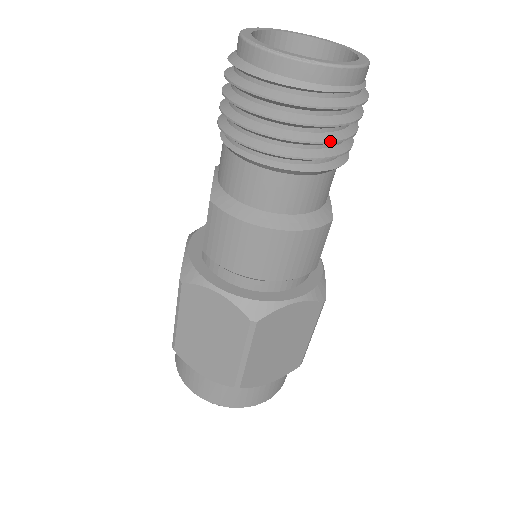
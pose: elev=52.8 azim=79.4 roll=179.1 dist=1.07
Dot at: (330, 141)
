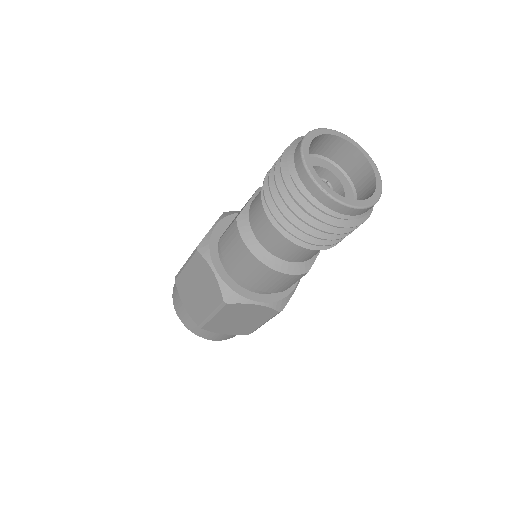
Dot at: (320, 238)
